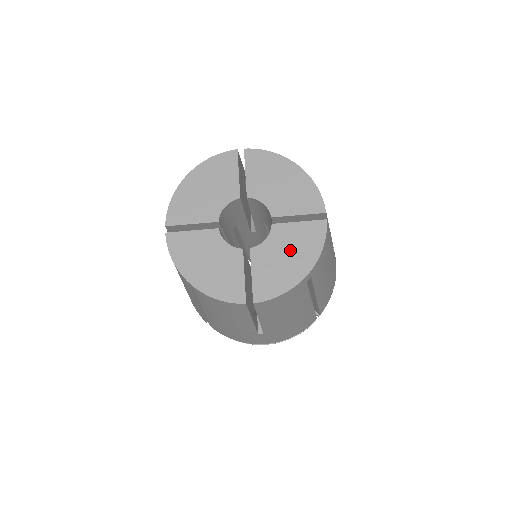
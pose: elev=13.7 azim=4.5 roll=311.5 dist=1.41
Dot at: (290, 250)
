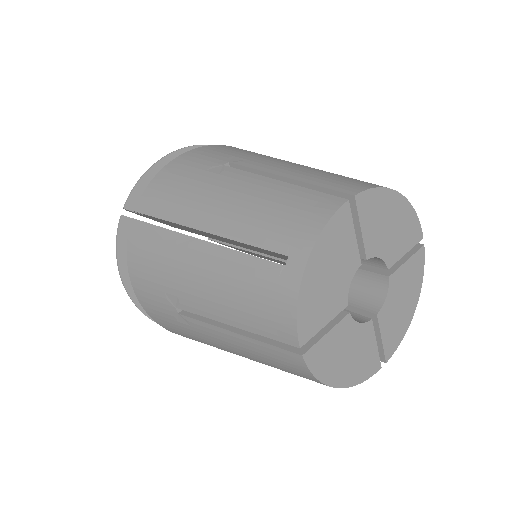
Dot at: (404, 294)
